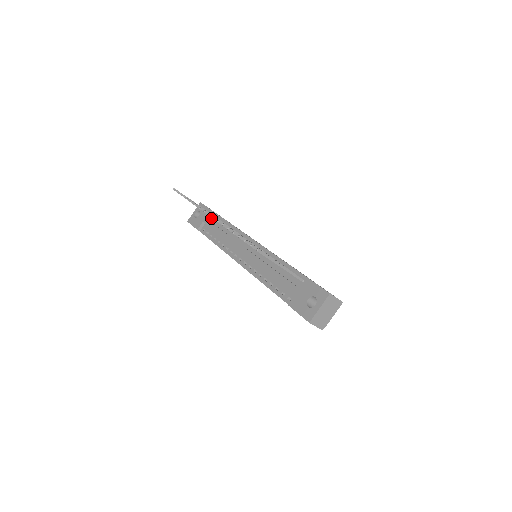
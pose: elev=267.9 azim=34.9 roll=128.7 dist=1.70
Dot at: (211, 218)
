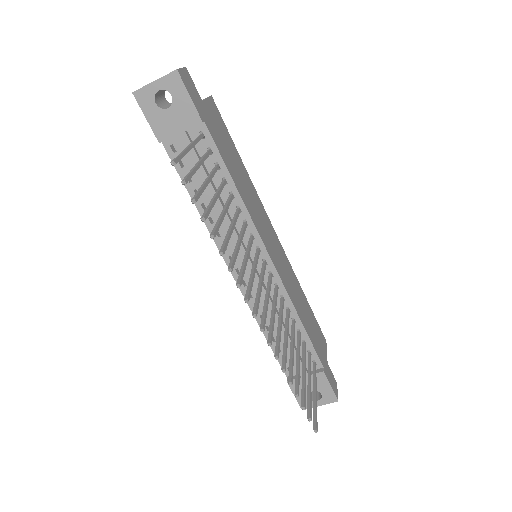
Dot at: (196, 136)
